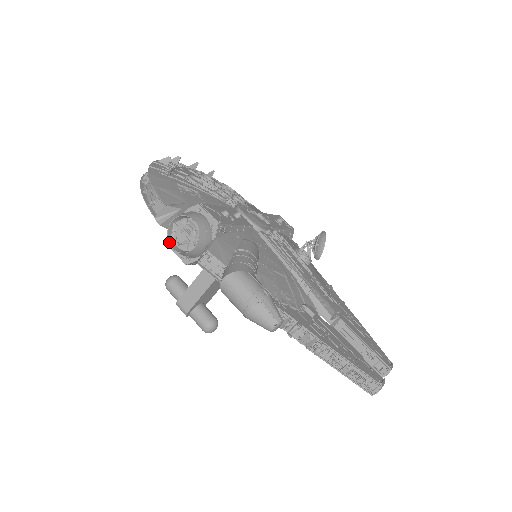
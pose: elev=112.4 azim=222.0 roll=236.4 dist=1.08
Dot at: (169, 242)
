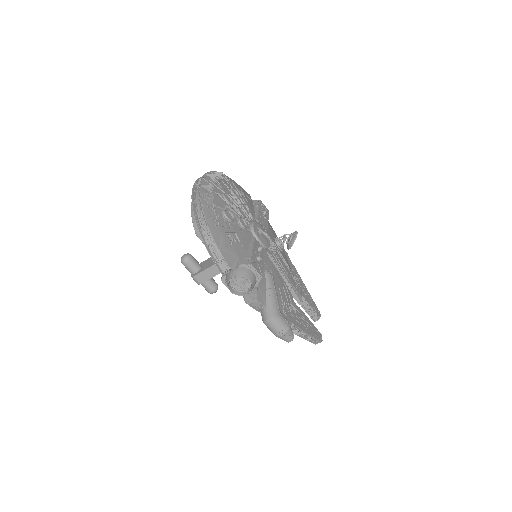
Dot at: (228, 287)
